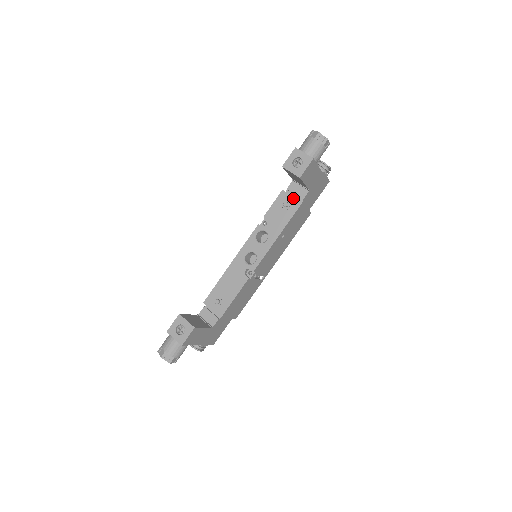
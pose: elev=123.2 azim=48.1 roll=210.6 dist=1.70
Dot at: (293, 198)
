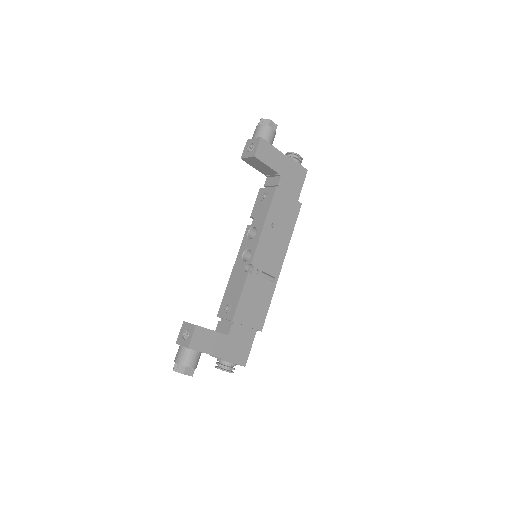
Dot at: (269, 188)
